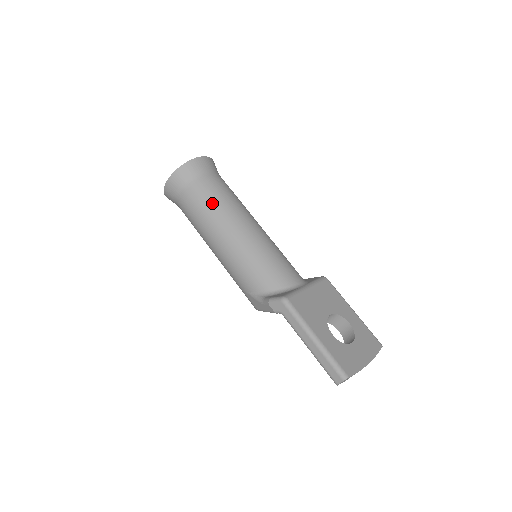
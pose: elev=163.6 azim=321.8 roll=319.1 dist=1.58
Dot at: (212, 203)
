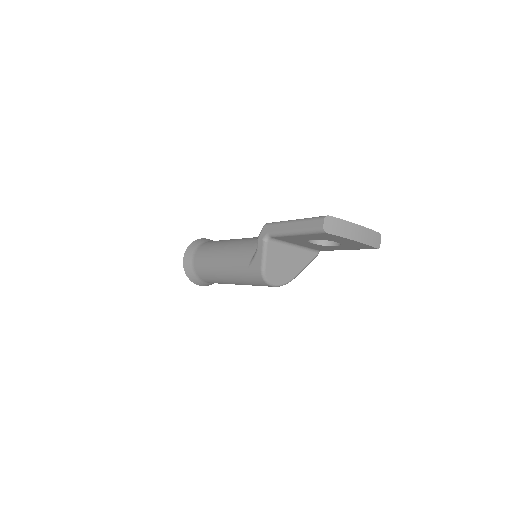
Dot at: (214, 244)
